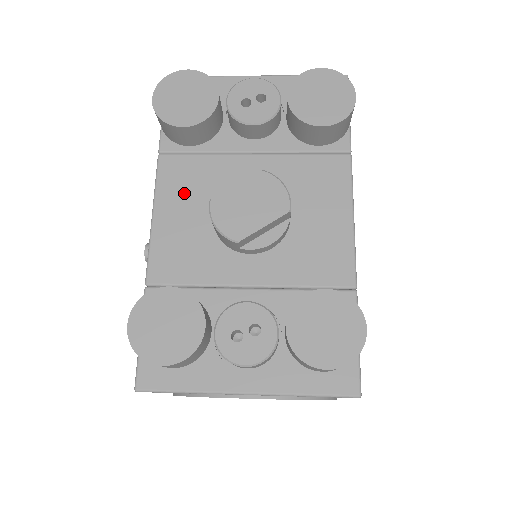
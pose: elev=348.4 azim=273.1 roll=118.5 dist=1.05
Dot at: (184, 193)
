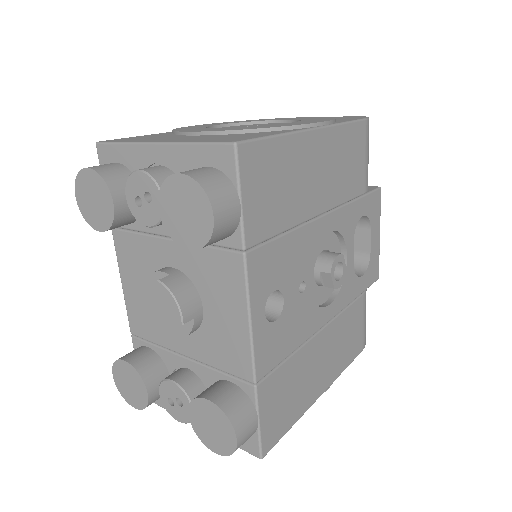
Dot at: (133, 268)
